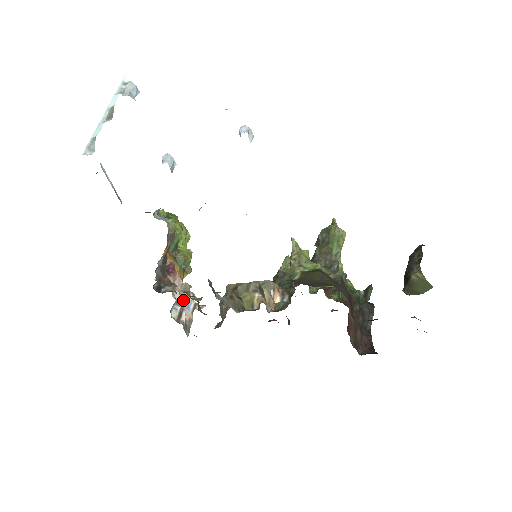
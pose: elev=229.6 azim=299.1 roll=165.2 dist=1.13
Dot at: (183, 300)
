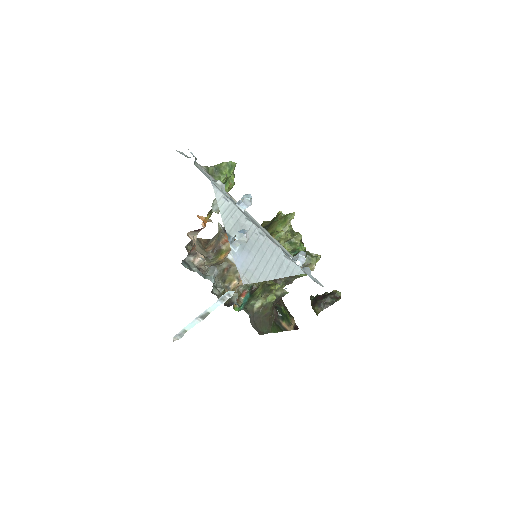
Dot at: occluded
